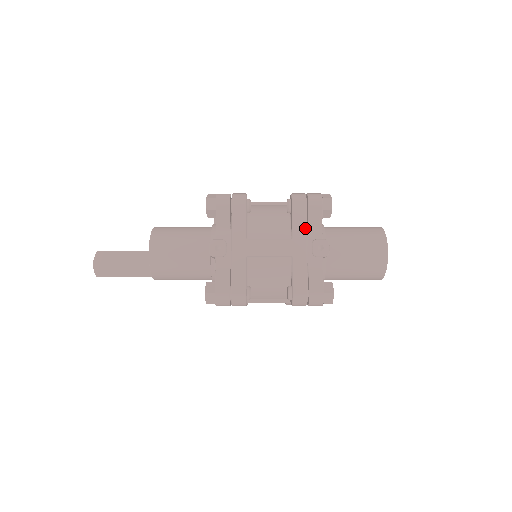
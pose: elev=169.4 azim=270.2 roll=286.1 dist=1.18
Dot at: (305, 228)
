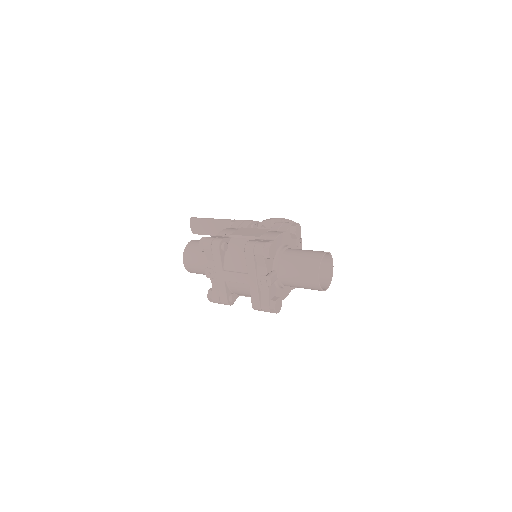
Dot at: (254, 268)
